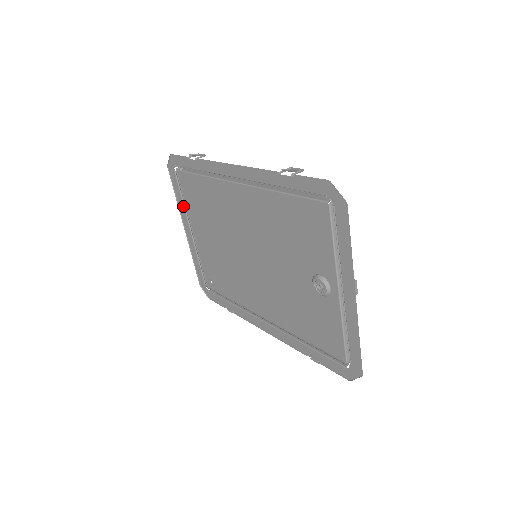
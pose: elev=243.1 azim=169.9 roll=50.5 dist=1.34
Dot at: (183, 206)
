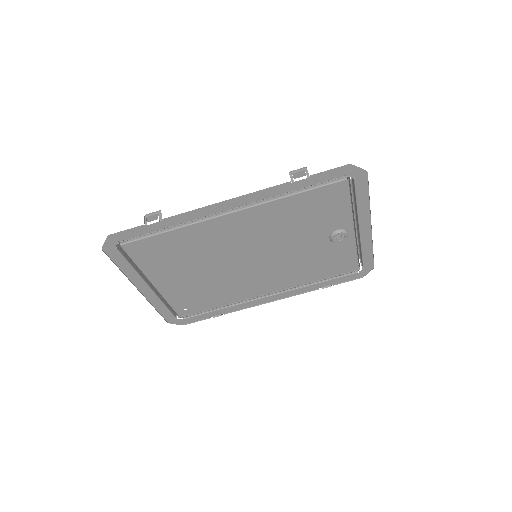
Dot at: (135, 272)
